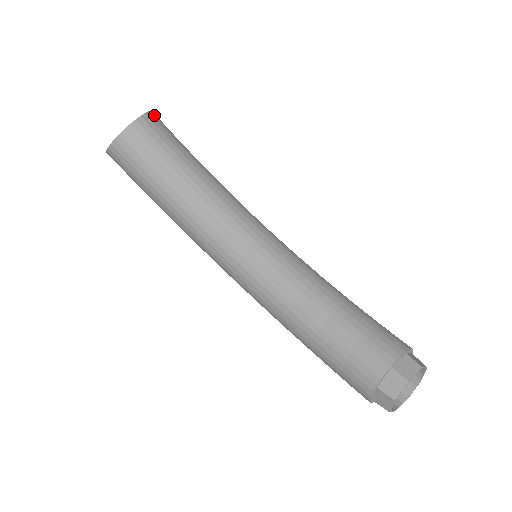
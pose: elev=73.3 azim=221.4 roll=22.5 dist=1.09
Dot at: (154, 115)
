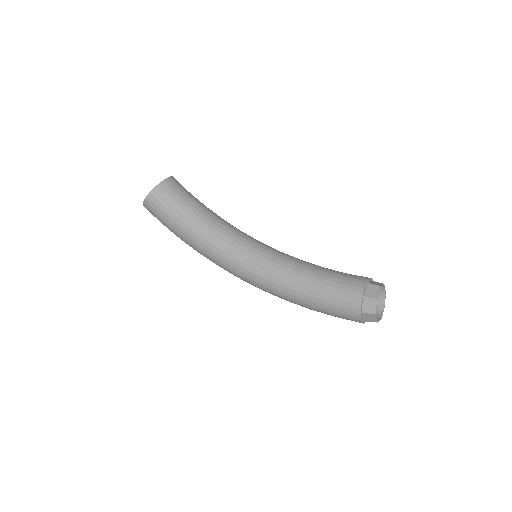
Dot at: occluded
